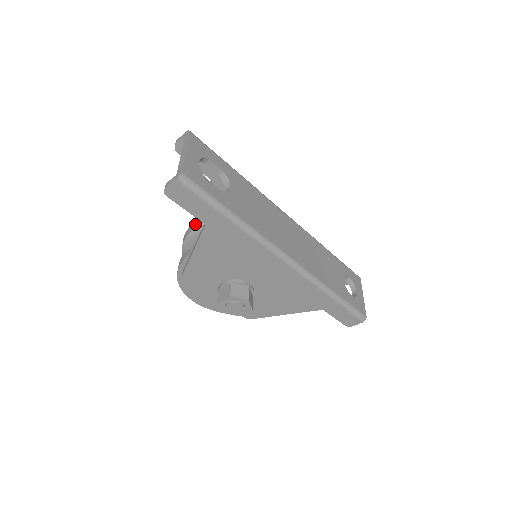
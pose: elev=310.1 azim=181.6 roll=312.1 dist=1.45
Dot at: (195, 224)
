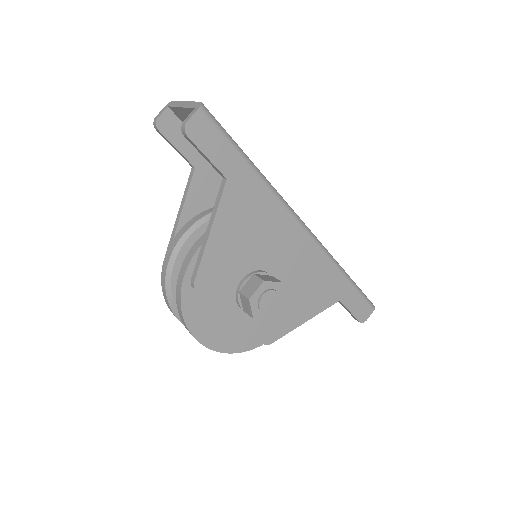
Dot at: (180, 233)
